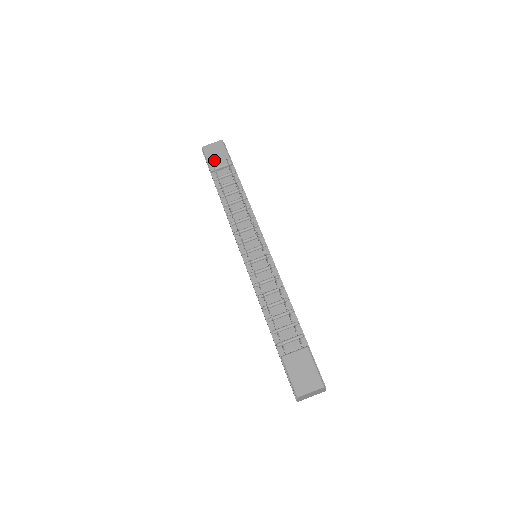
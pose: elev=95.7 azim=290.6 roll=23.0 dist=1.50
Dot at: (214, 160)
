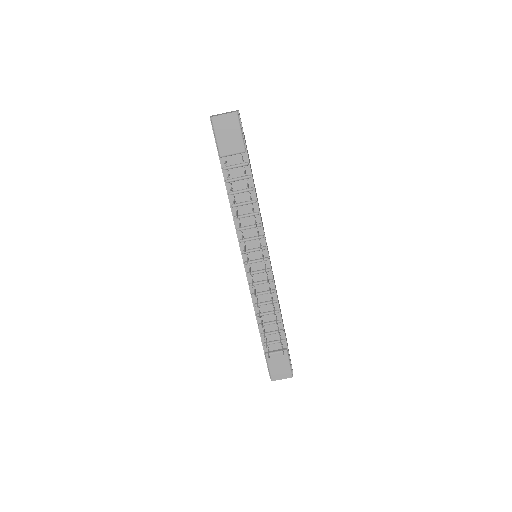
Dot at: (225, 143)
